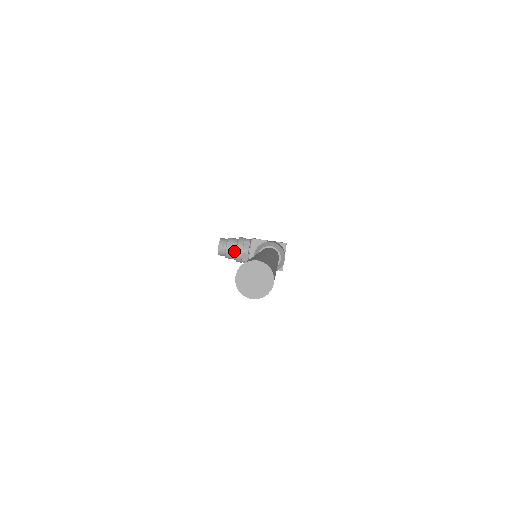
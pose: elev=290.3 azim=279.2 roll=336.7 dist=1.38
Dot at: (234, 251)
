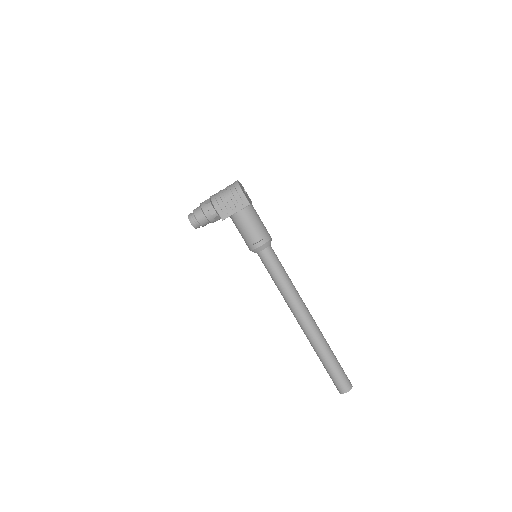
Dot at: occluded
